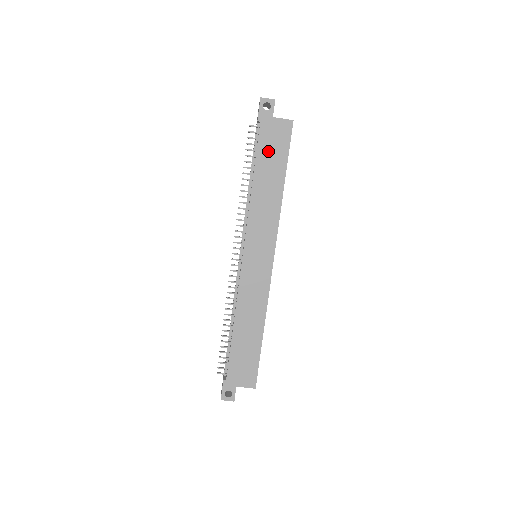
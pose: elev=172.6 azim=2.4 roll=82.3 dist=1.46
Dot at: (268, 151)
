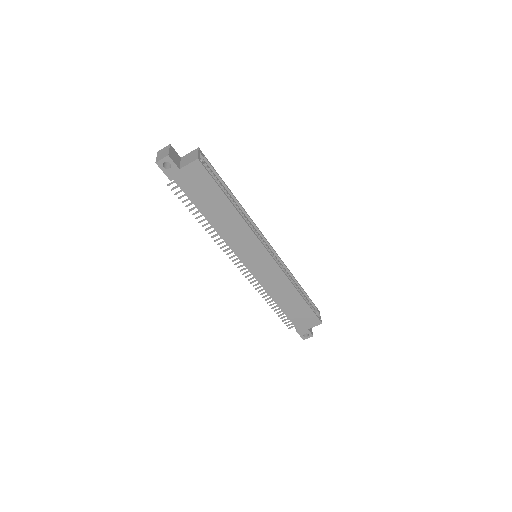
Dot at: (200, 195)
